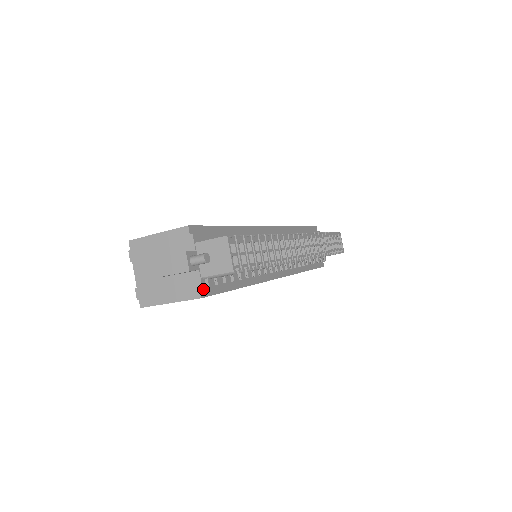
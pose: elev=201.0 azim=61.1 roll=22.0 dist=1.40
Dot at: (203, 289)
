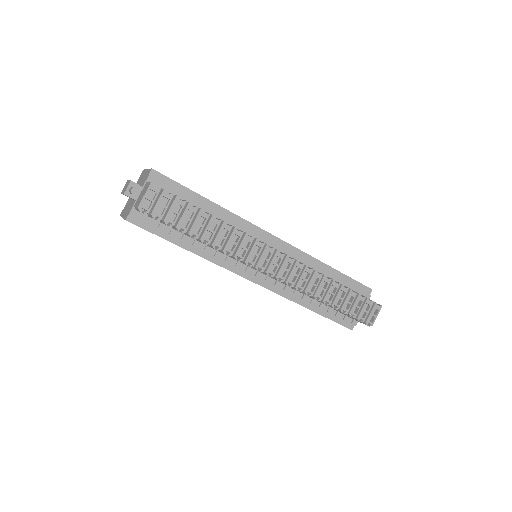
Dot at: (133, 216)
